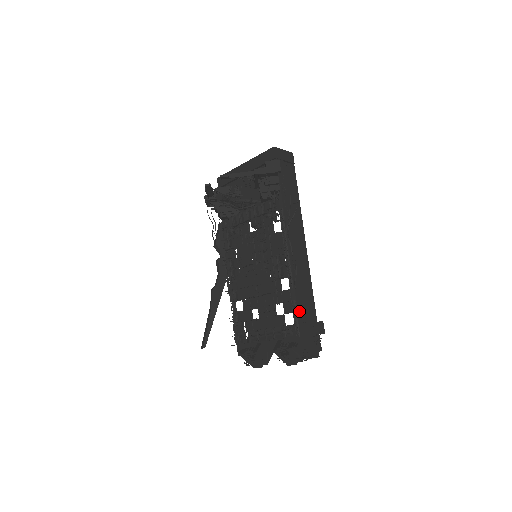
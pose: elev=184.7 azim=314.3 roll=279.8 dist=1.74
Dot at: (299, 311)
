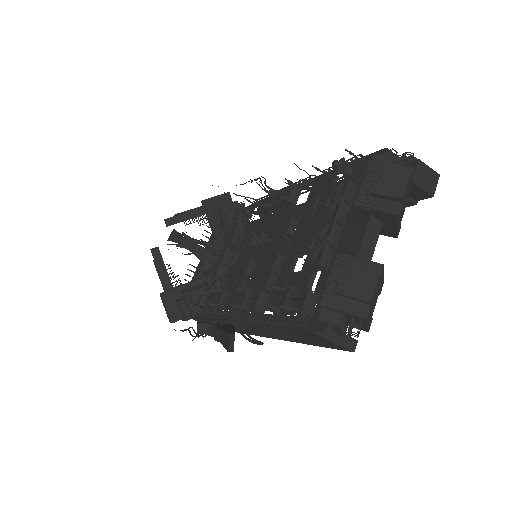
Dot at: occluded
